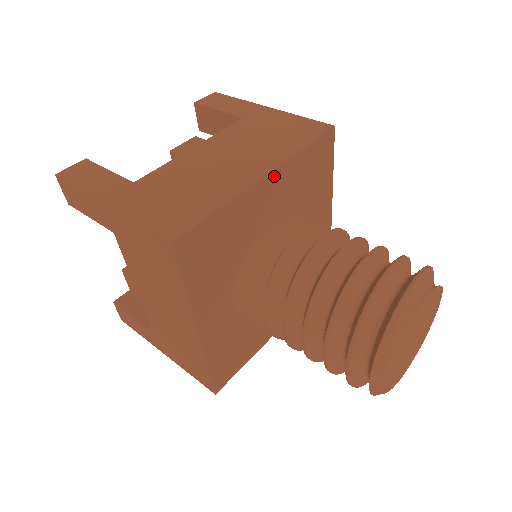
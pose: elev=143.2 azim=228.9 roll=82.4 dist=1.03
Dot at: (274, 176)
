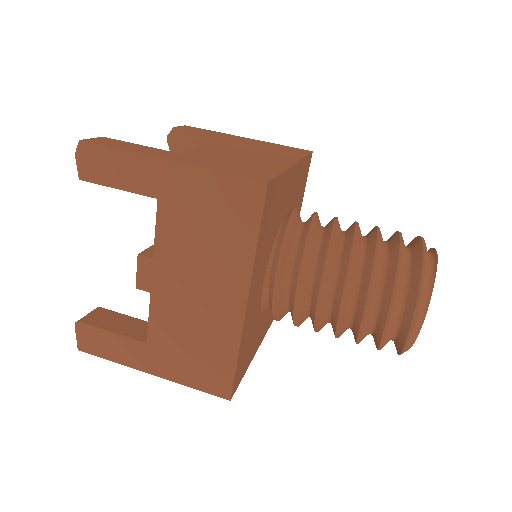
Dot at: (251, 288)
